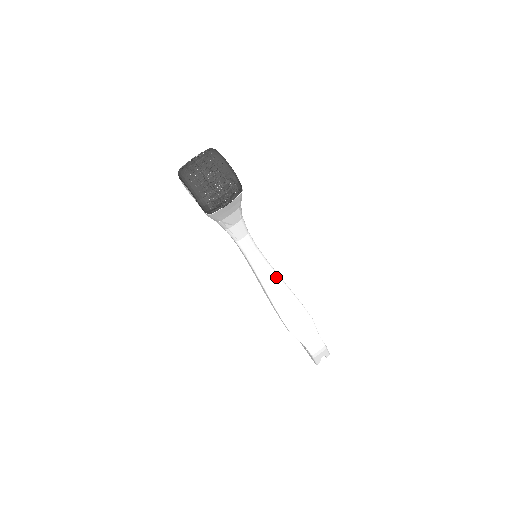
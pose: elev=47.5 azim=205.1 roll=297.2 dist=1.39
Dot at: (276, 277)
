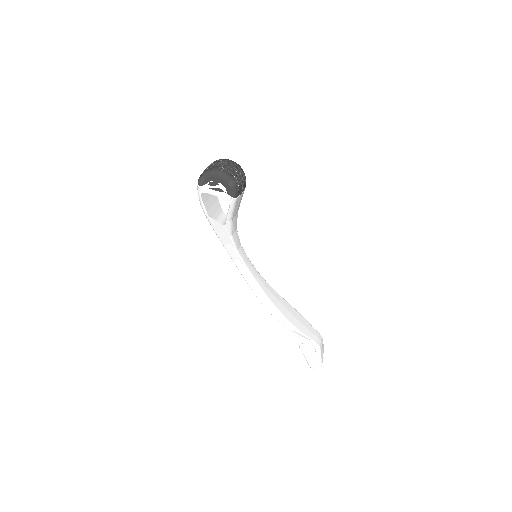
Dot at: (267, 284)
